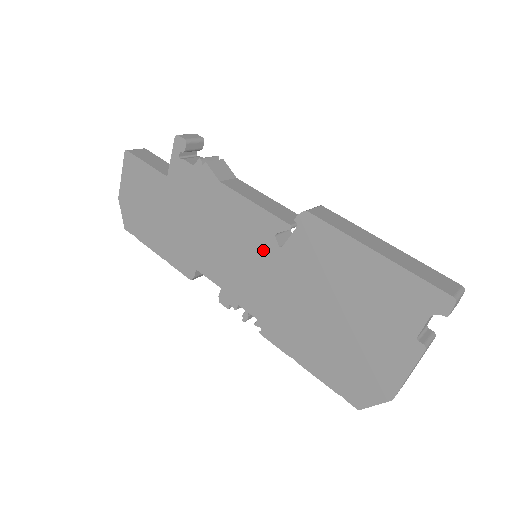
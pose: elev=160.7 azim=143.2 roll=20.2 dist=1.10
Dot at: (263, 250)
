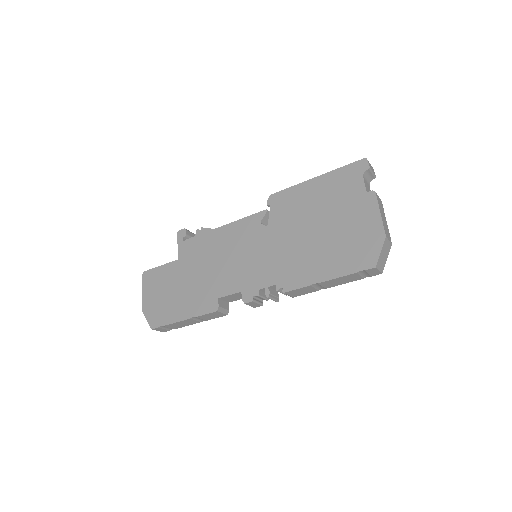
Dot at: (258, 238)
